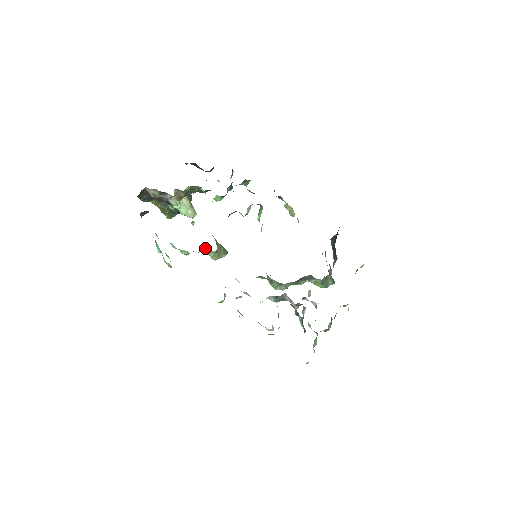
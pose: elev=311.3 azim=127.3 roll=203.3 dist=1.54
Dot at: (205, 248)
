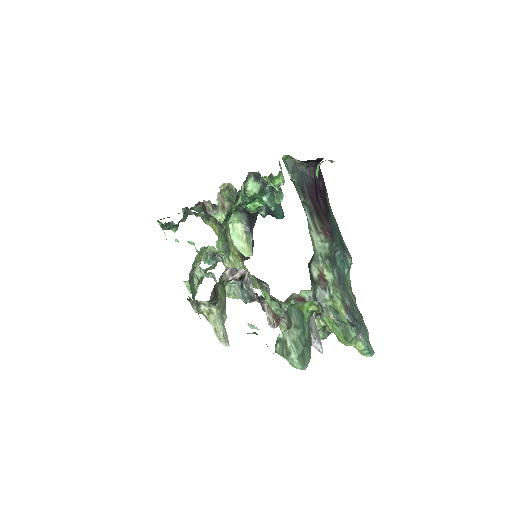
Dot at: occluded
